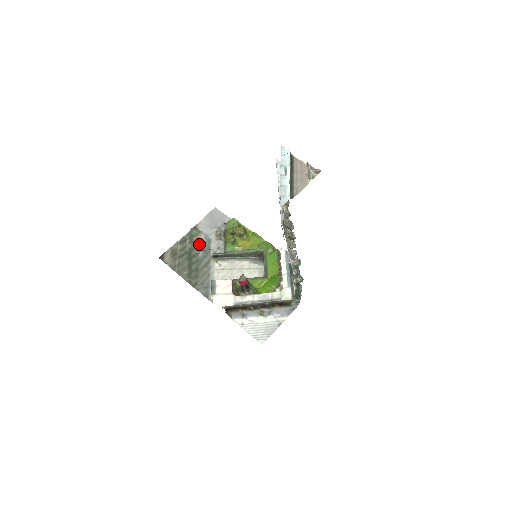
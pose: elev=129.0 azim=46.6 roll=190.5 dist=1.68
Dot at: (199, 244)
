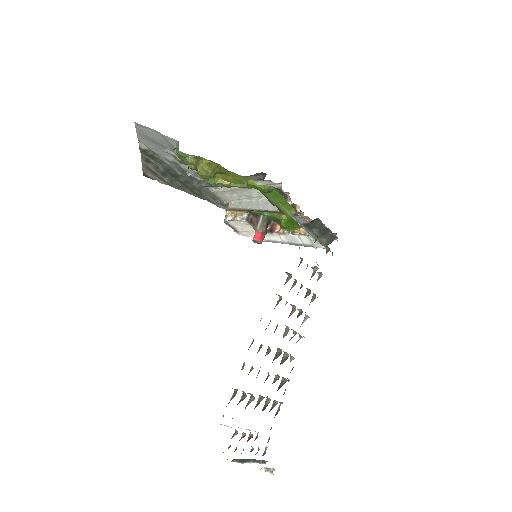
Dot at: (169, 167)
